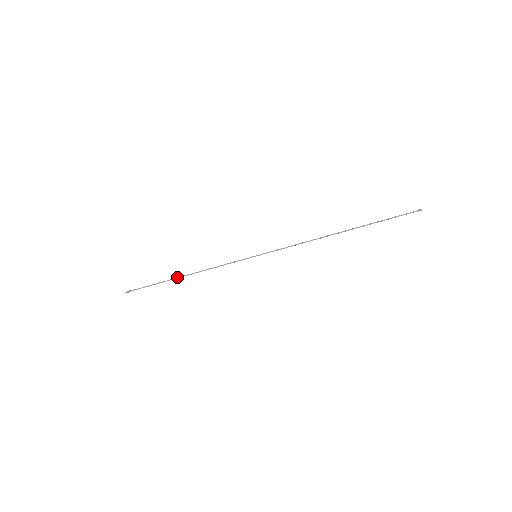
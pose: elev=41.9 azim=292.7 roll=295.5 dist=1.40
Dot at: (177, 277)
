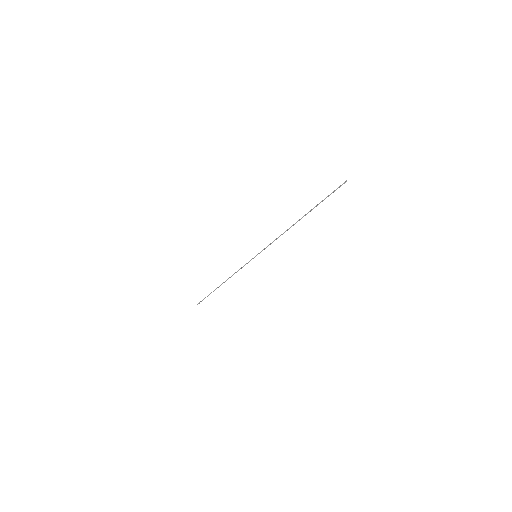
Dot at: (219, 286)
